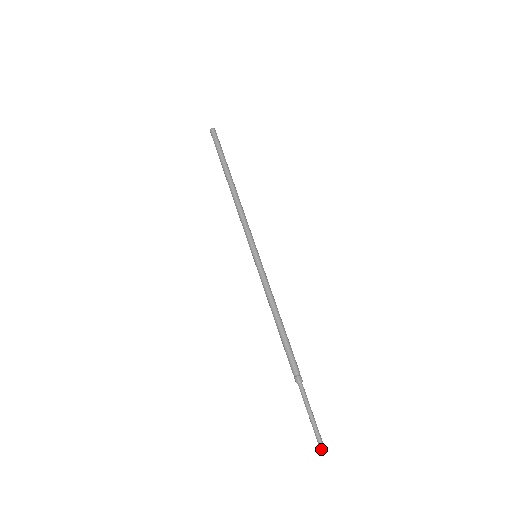
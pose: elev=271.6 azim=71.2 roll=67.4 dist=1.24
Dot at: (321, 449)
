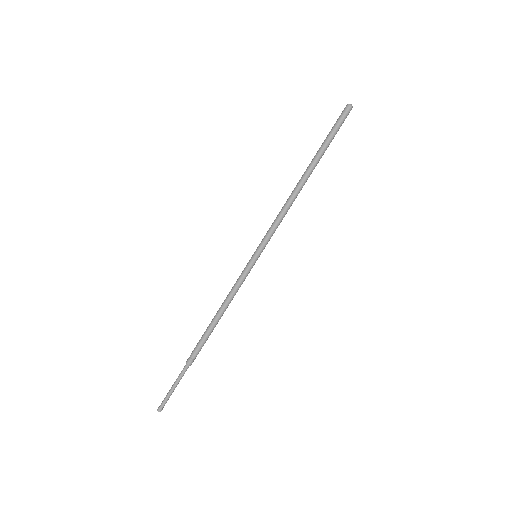
Dot at: (158, 410)
